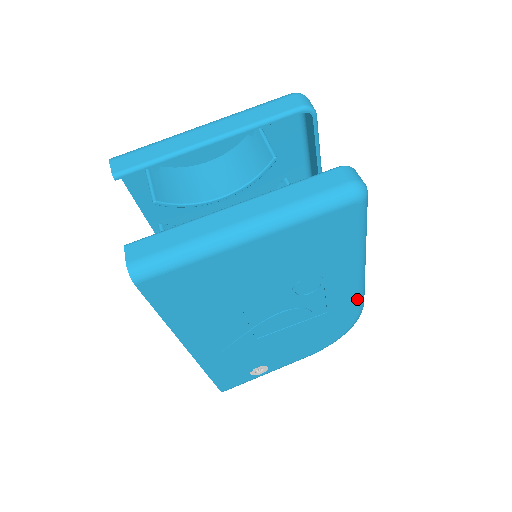
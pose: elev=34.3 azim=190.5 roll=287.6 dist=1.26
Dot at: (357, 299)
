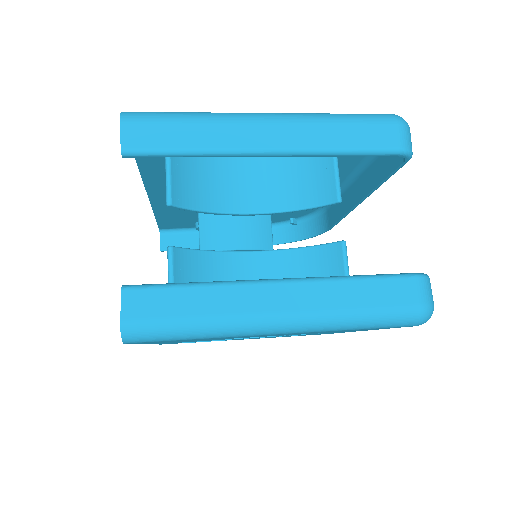
Dot at: occluded
